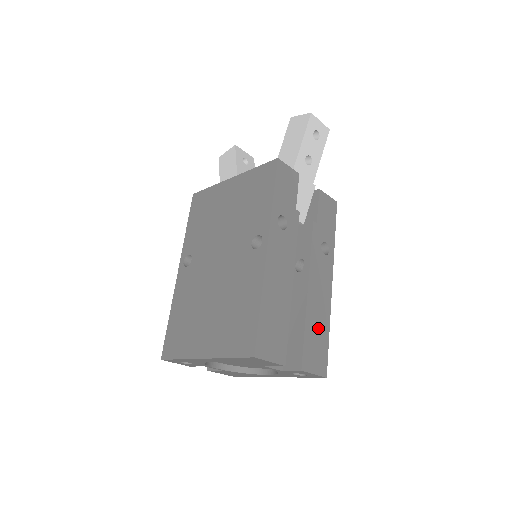
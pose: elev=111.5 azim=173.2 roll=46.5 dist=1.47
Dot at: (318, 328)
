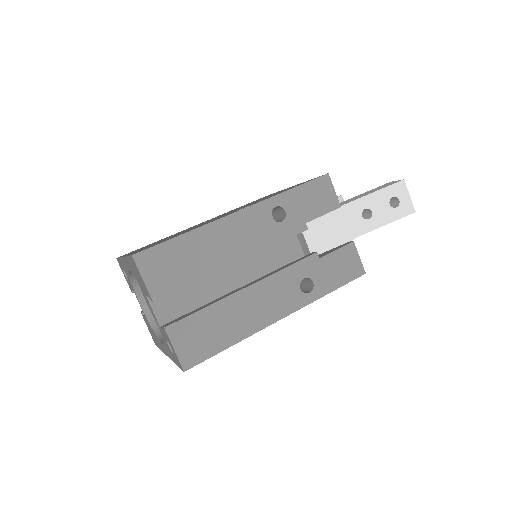
Dot at: (223, 326)
